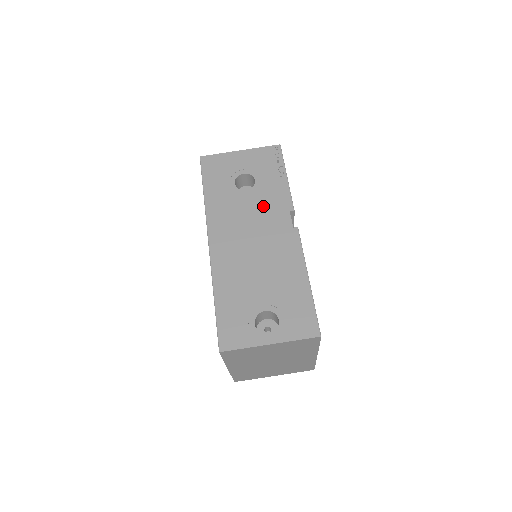
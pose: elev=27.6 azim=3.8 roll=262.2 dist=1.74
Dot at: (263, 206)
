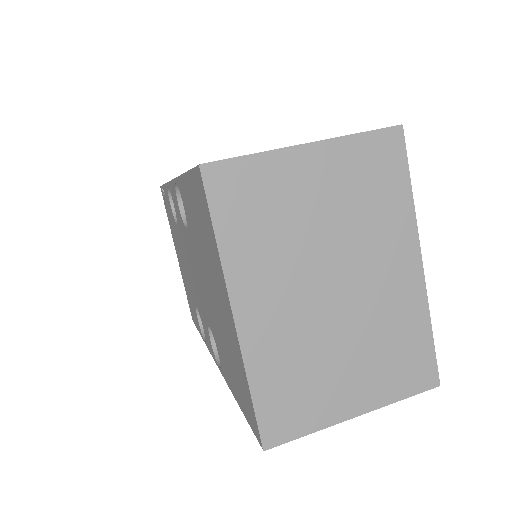
Dot at: occluded
